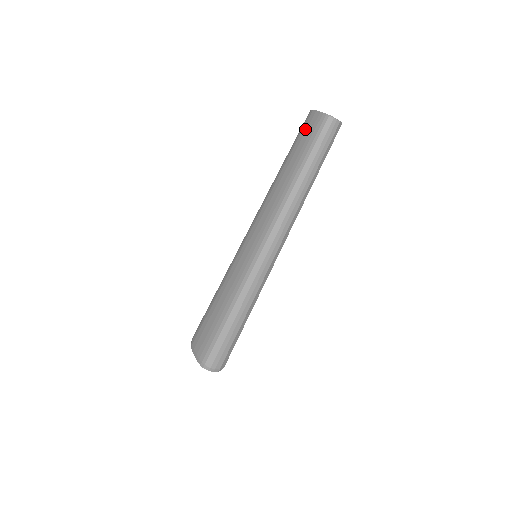
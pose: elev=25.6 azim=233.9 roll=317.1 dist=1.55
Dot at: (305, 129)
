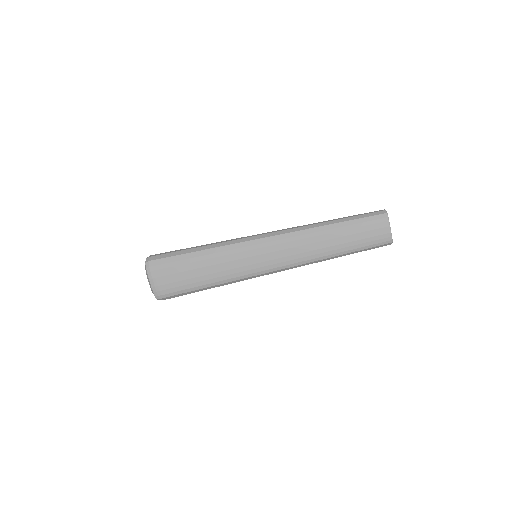
Dot at: (372, 228)
